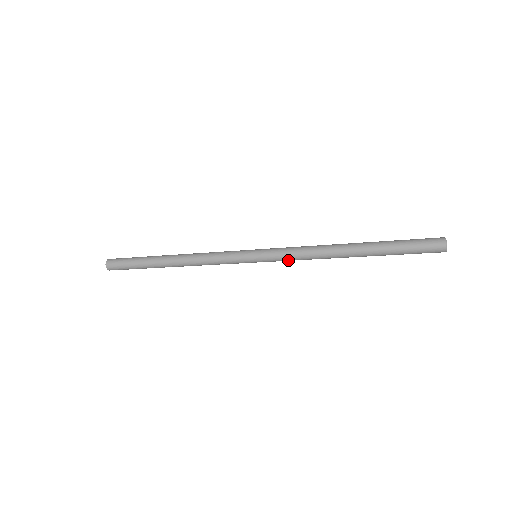
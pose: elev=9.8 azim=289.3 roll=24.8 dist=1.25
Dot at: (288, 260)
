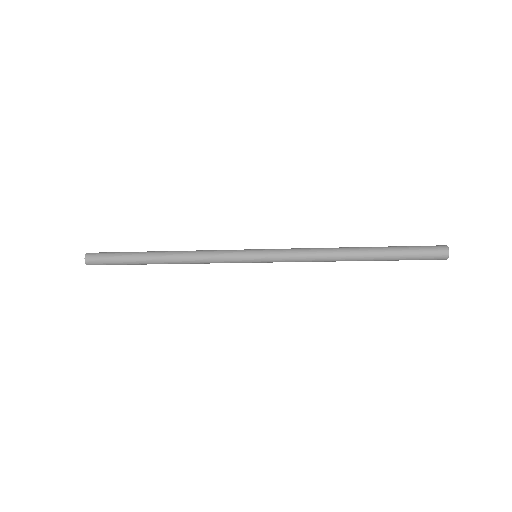
Dot at: (290, 261)
